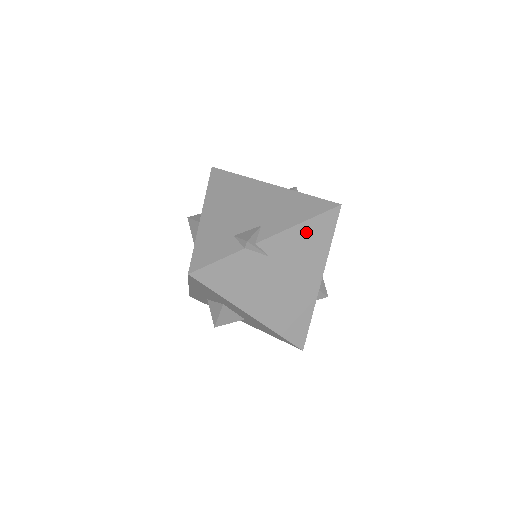
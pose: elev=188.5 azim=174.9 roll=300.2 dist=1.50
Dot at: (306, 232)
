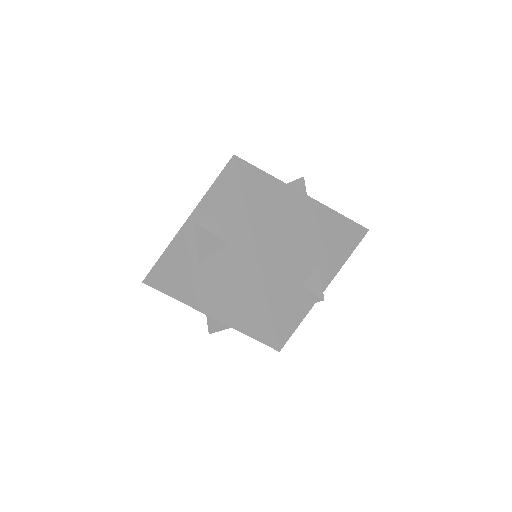
Dot at: occluded
